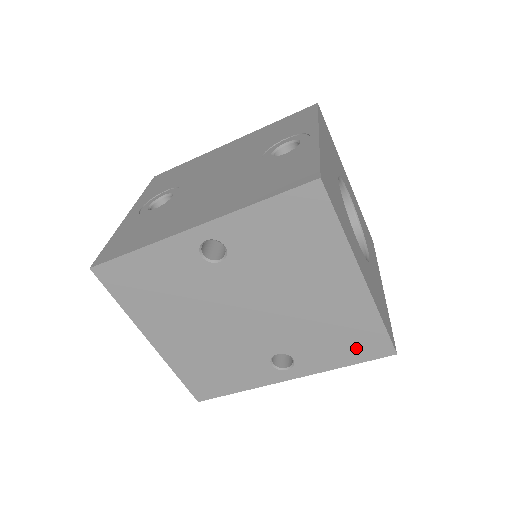
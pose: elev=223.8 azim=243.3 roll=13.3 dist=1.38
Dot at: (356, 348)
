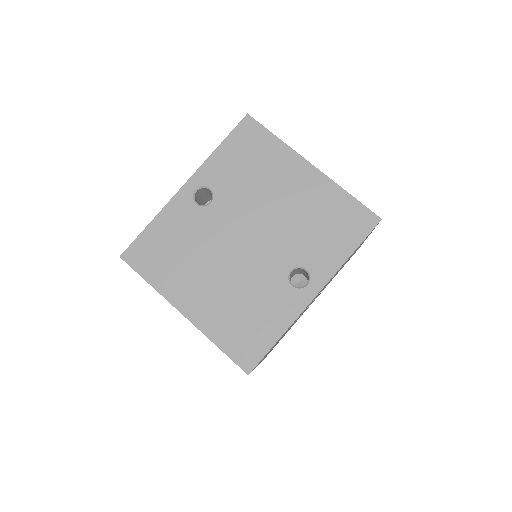
Dot at: (347, 230)
